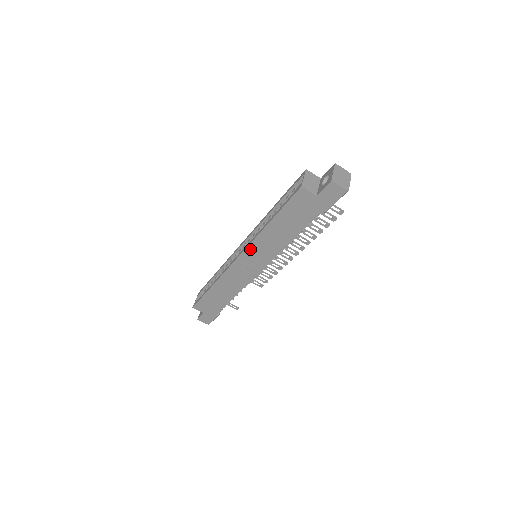
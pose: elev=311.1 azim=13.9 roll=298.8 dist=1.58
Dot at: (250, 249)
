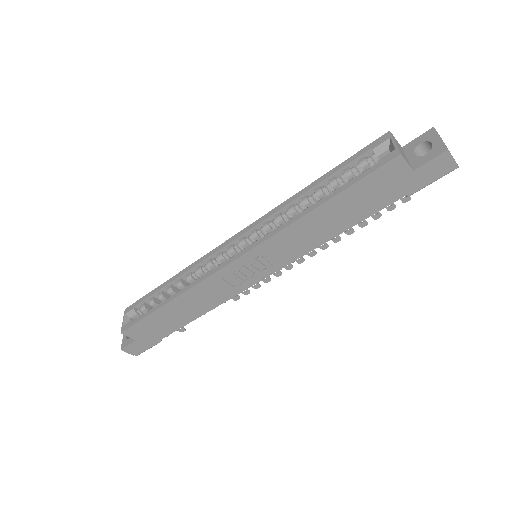
Dot at: (265, 245)
